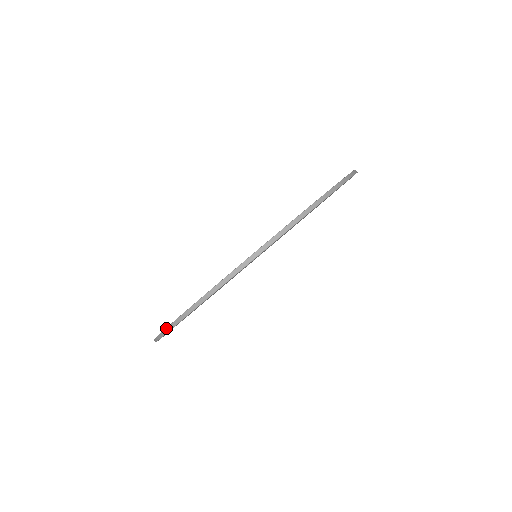
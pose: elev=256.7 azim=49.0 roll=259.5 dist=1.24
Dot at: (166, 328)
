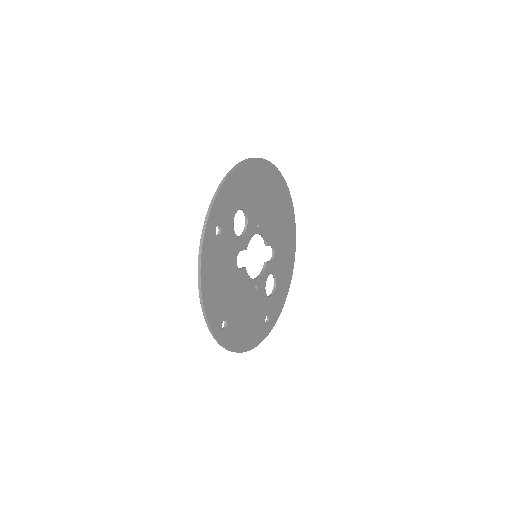
Dot at: occluded
